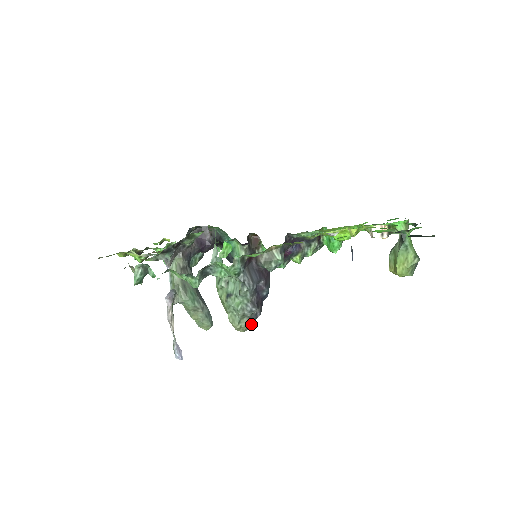
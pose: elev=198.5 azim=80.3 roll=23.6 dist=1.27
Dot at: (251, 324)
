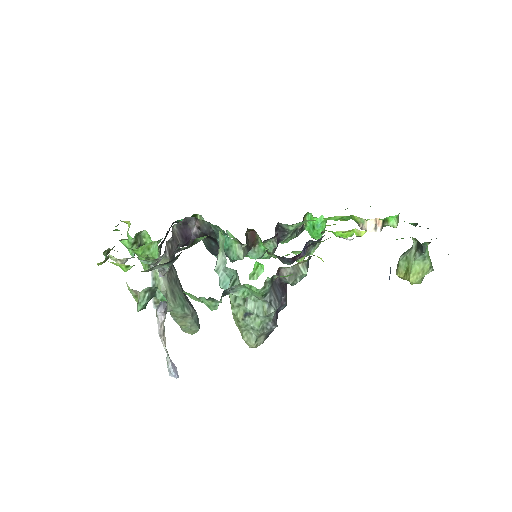
Dot at: (265, 339)
